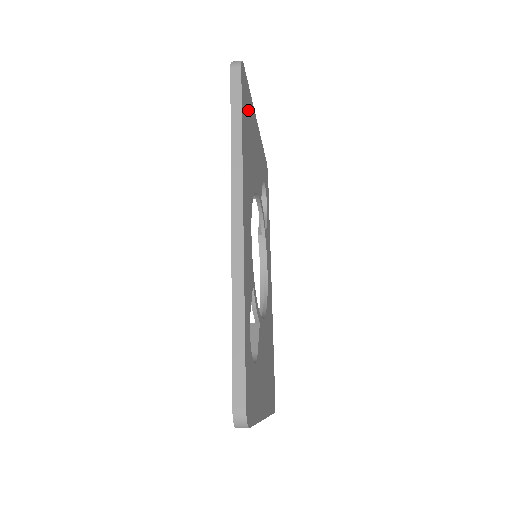
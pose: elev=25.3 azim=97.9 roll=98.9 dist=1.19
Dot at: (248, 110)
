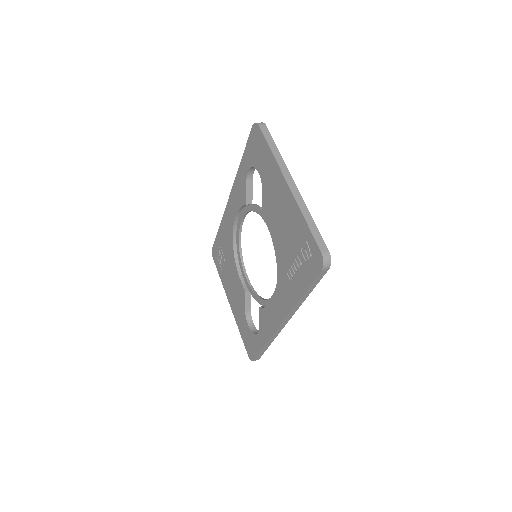
Dot at: occluded
